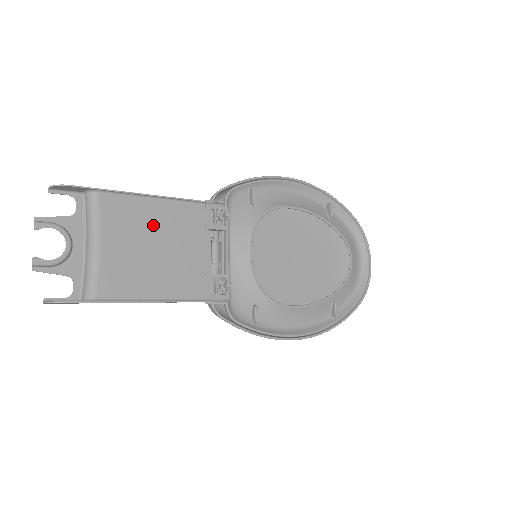
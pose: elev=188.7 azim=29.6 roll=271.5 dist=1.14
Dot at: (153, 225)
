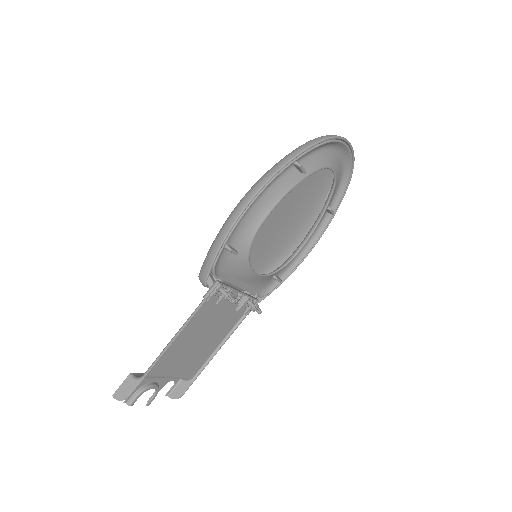
Dot at: (187, 341)
